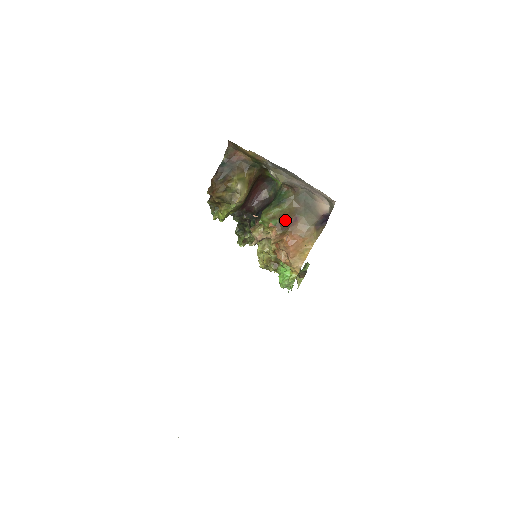
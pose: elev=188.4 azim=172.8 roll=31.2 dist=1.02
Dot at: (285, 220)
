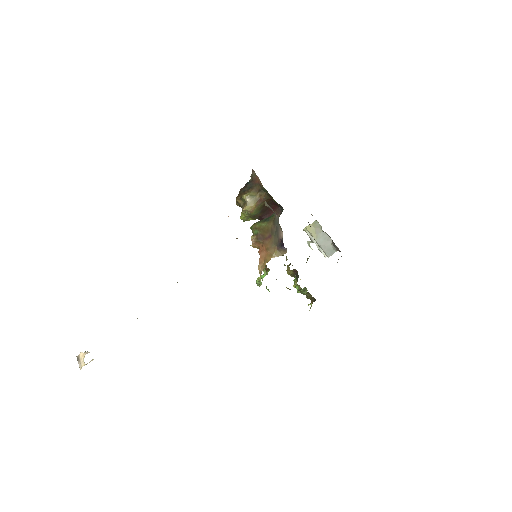
Dot at: (263, 234)
